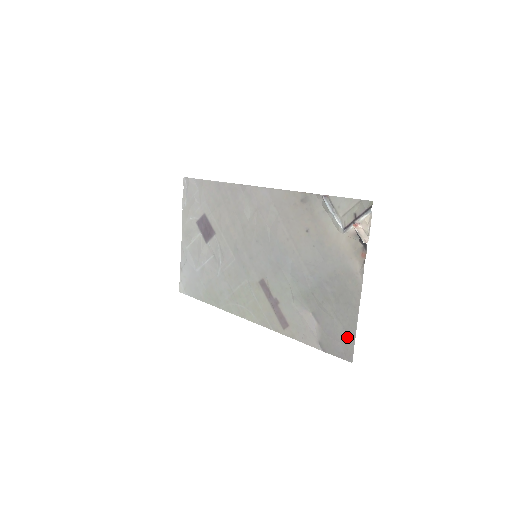
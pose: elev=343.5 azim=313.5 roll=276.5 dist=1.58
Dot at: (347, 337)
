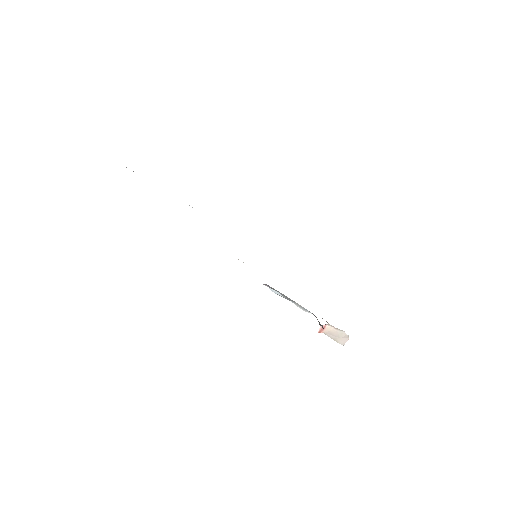
Dot at: occluded
